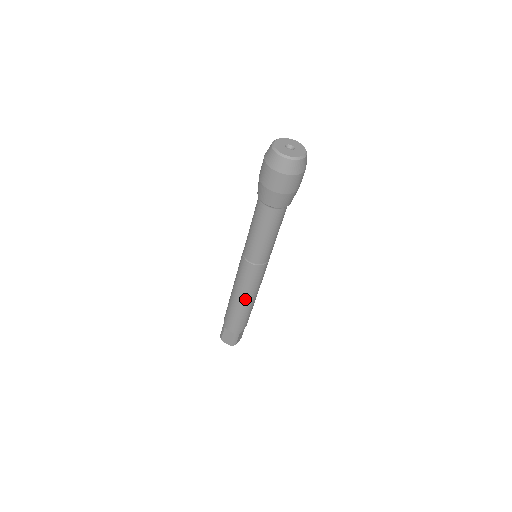
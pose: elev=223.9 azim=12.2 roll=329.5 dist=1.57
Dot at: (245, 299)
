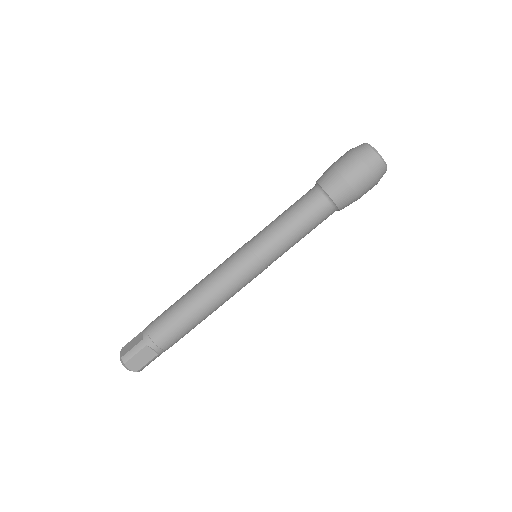
Dot at: (200, 290)
